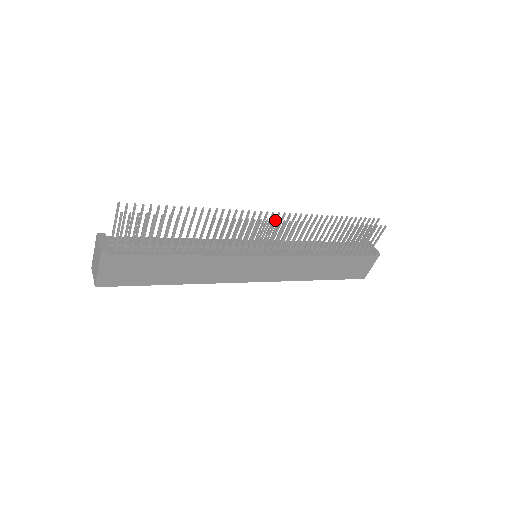
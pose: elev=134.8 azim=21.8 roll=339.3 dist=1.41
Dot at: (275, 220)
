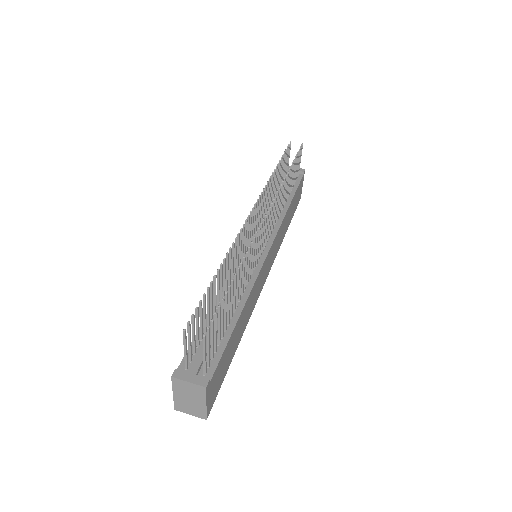
Dot at: (255, 213)
